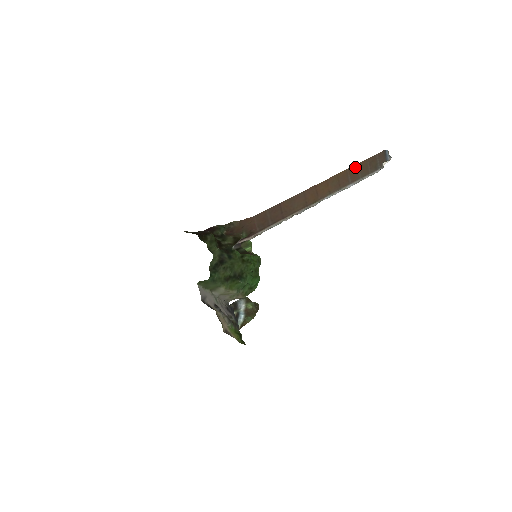
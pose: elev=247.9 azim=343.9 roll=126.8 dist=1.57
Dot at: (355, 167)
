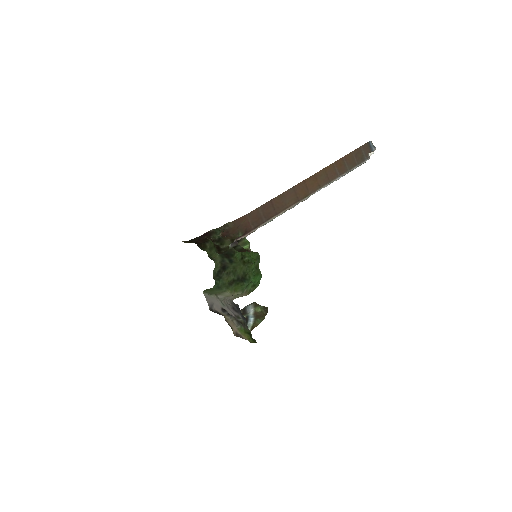
Dot at: (341, 160)
